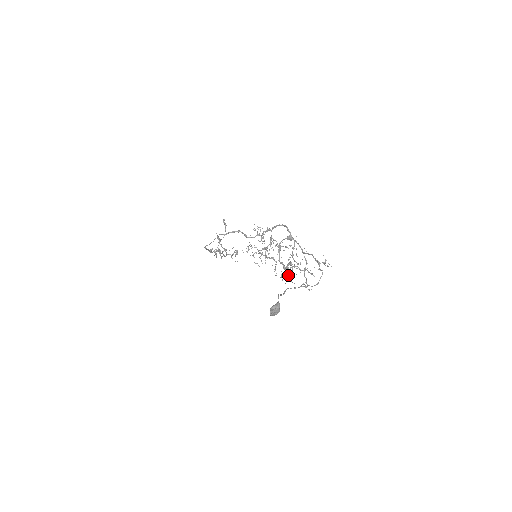
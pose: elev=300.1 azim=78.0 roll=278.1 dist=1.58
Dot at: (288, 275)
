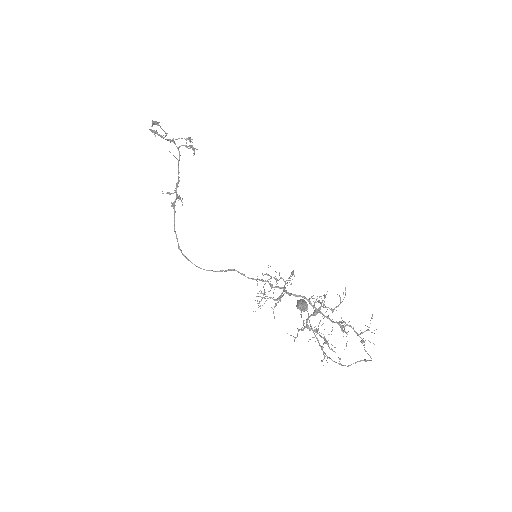
Dot at: (325, 343)
